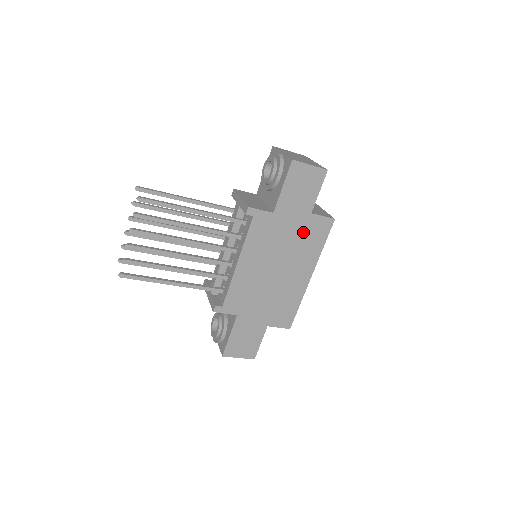
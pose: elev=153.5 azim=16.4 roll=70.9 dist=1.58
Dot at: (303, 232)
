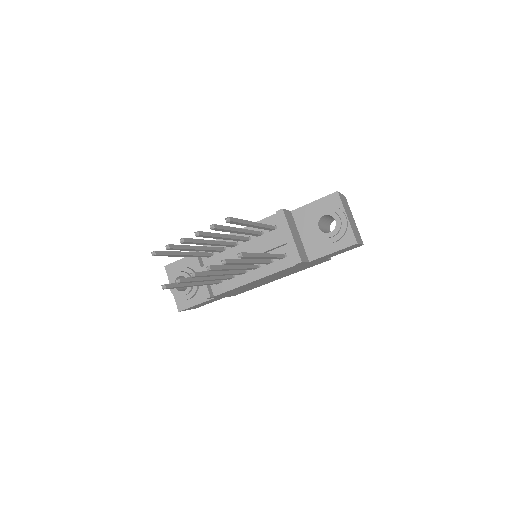
Dot at: (309, 265)
